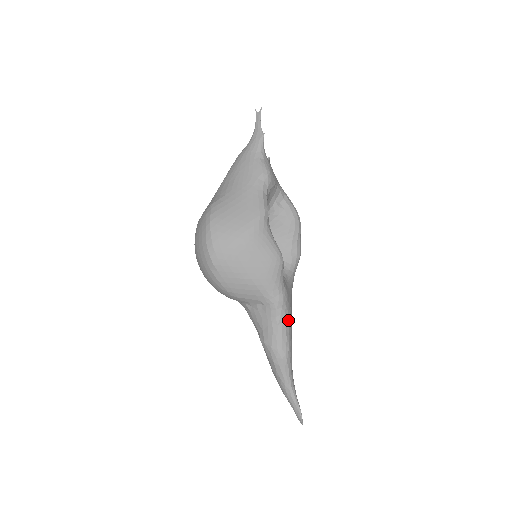
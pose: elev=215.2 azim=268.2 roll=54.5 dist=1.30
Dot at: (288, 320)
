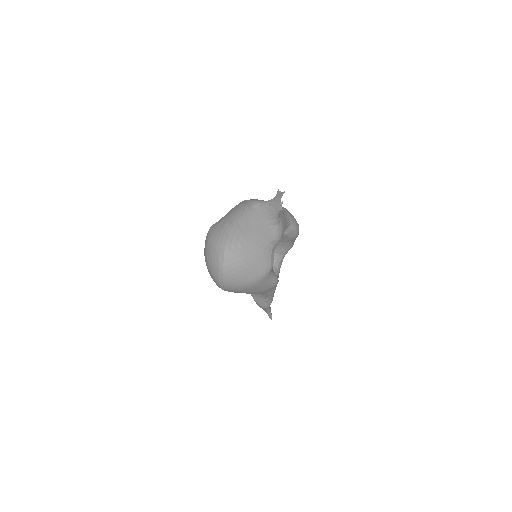
Dot at: occluded
